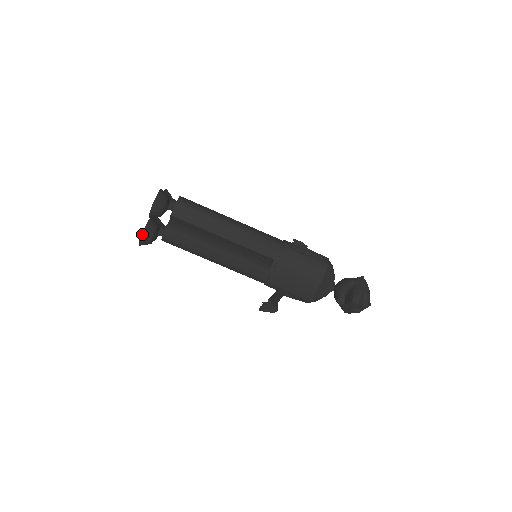
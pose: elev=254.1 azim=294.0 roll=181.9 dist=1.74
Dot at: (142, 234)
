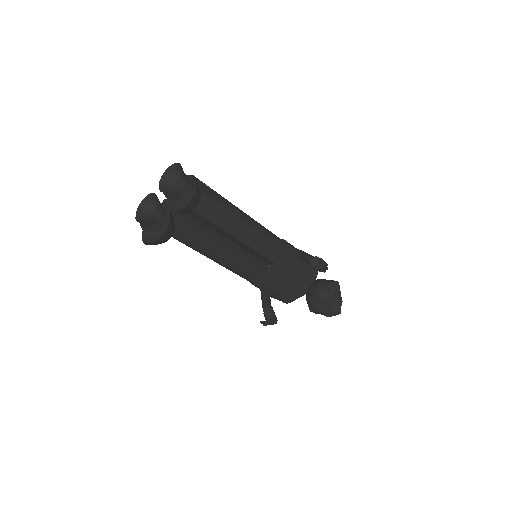
Dot at: (162, 236)
